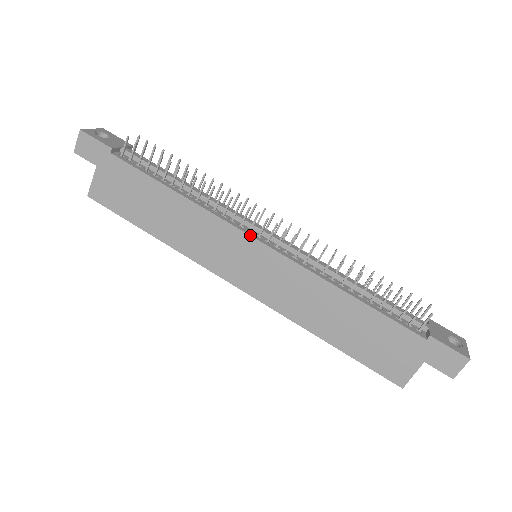
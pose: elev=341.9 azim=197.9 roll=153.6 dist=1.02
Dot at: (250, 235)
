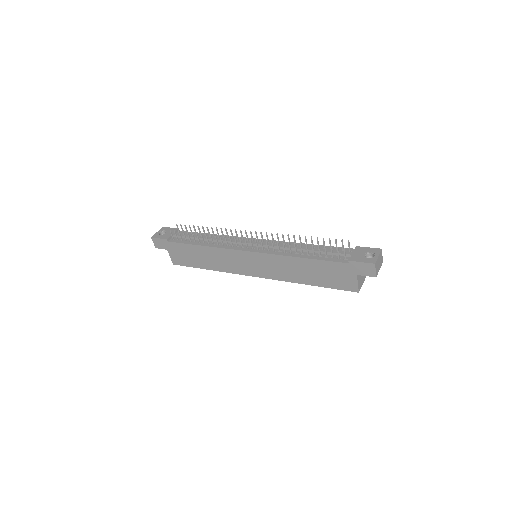
Dot at: (242, 250)
